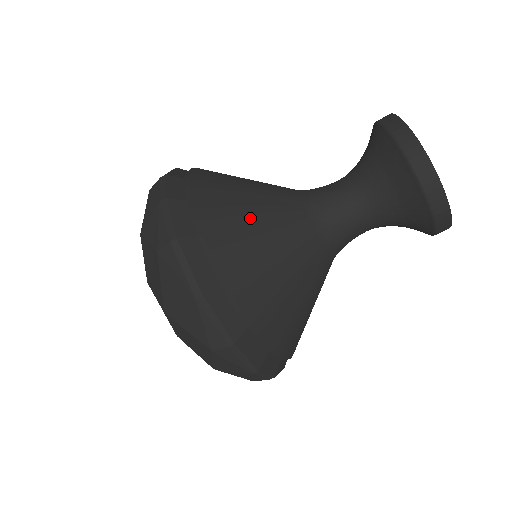
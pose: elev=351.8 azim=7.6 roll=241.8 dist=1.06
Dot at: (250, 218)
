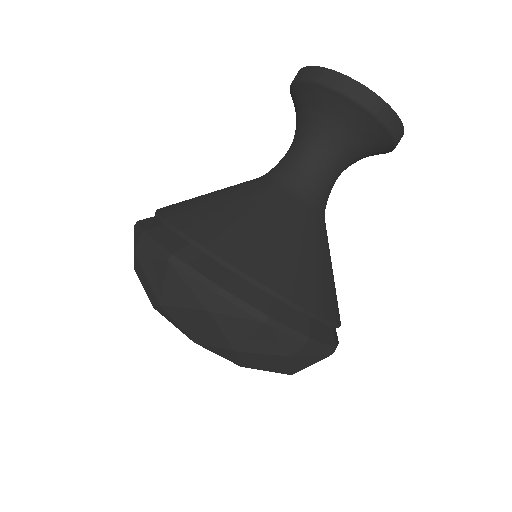
Dot at: (311, 261)
